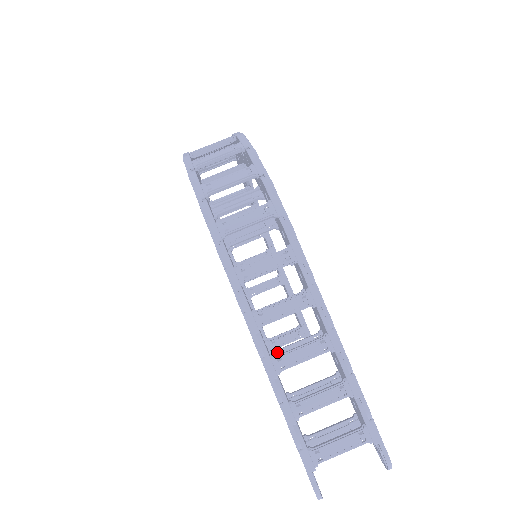
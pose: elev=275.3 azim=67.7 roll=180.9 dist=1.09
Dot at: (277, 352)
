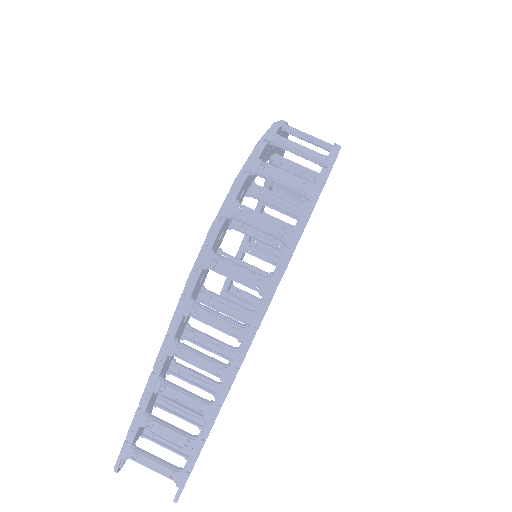
Dot at: (177, 366)
